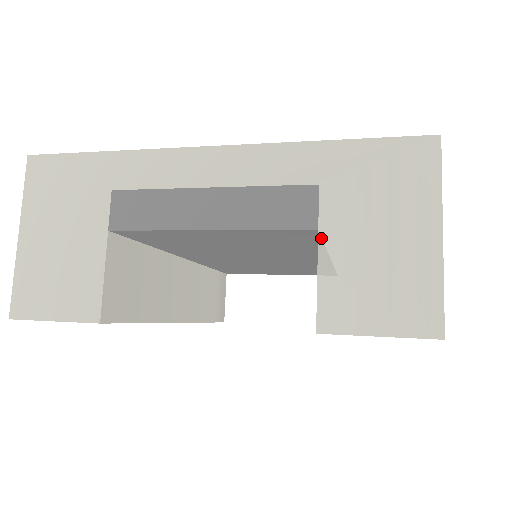
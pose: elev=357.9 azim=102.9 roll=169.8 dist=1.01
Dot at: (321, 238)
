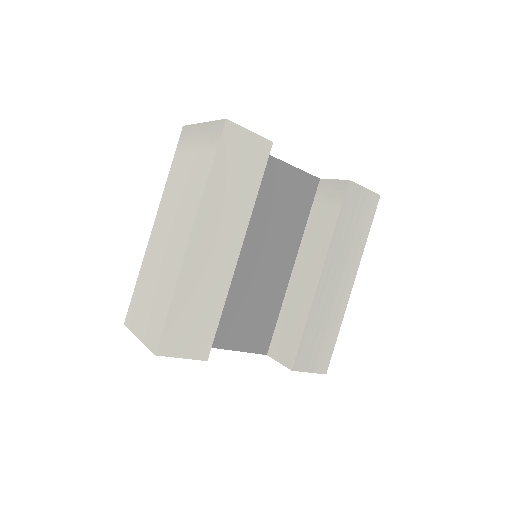
Dot at: (323, 179)
